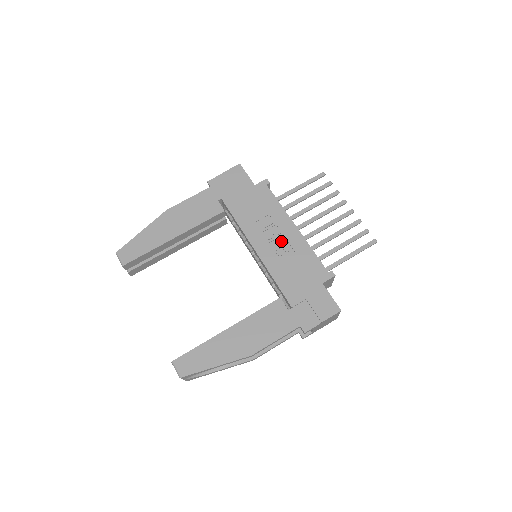
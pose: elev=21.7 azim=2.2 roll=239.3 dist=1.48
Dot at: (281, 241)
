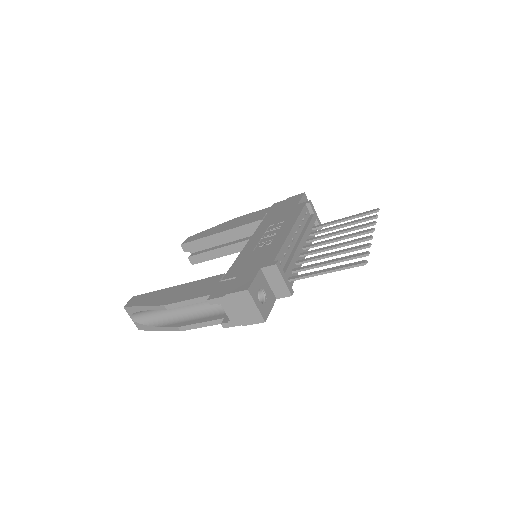
Dot at: (271, 238)
